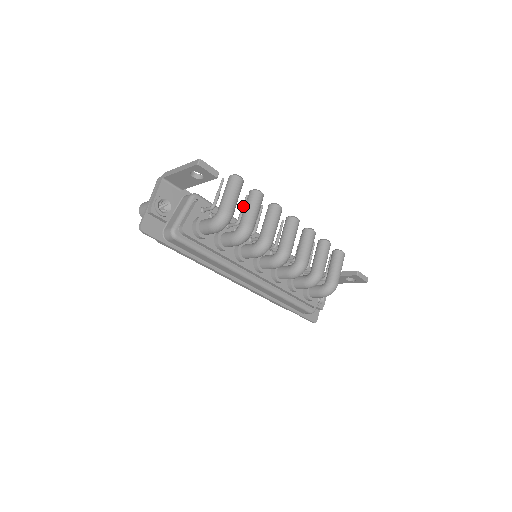
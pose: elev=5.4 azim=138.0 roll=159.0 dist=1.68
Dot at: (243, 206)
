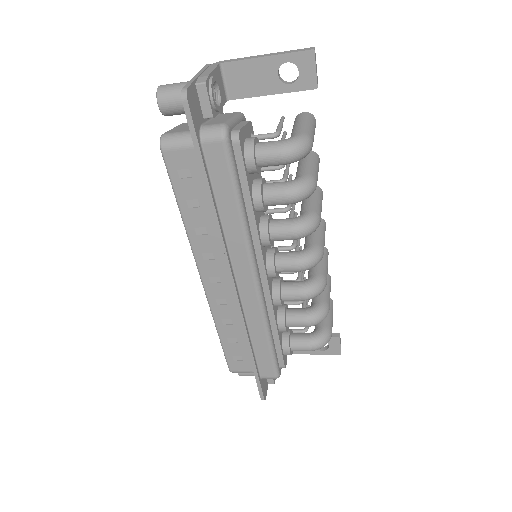
Dot at: (288, 168)
